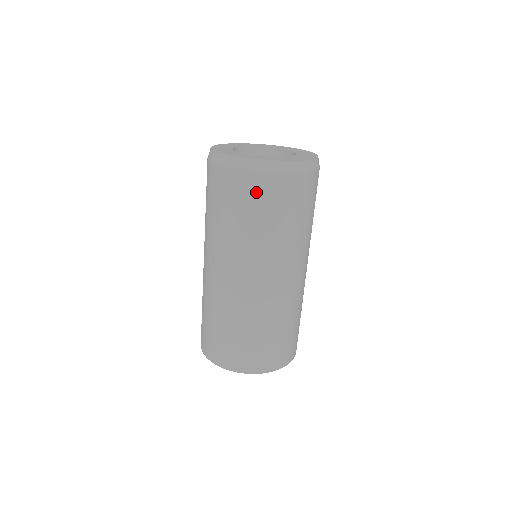
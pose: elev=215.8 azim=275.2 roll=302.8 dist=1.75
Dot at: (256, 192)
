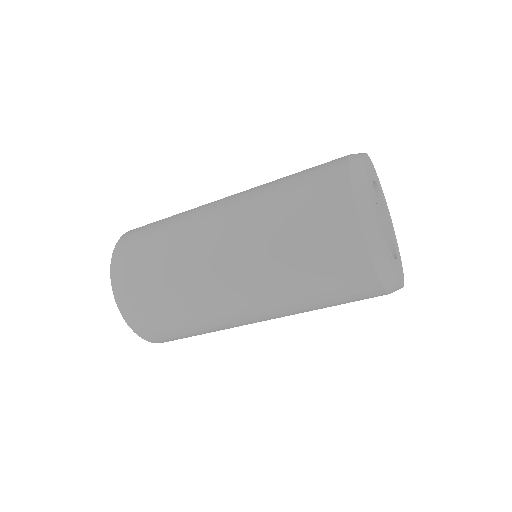
Dot at: (348, 273)
